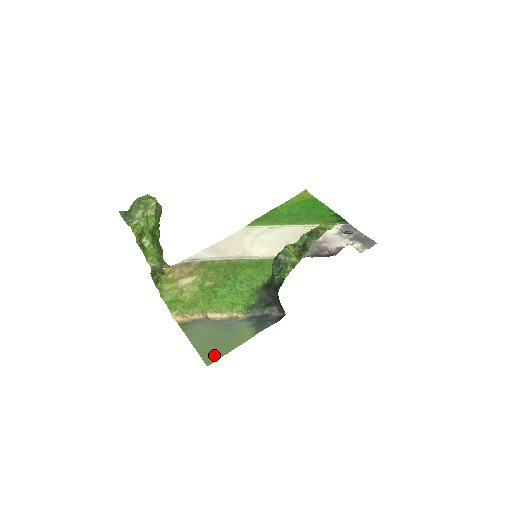
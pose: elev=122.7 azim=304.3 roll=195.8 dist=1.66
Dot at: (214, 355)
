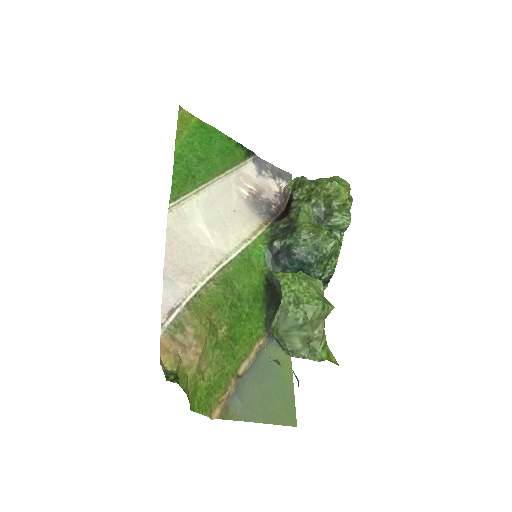
Dot at: (289, 409)
